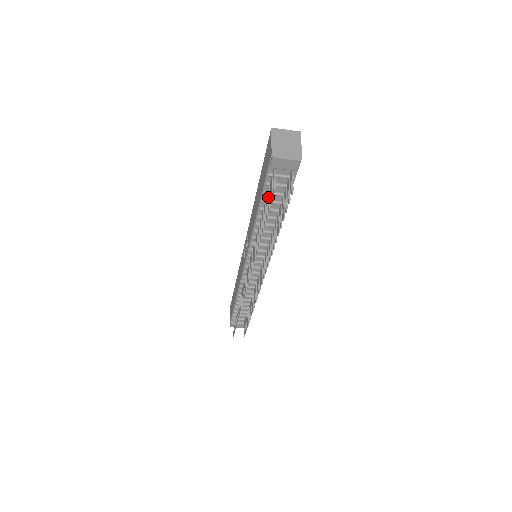
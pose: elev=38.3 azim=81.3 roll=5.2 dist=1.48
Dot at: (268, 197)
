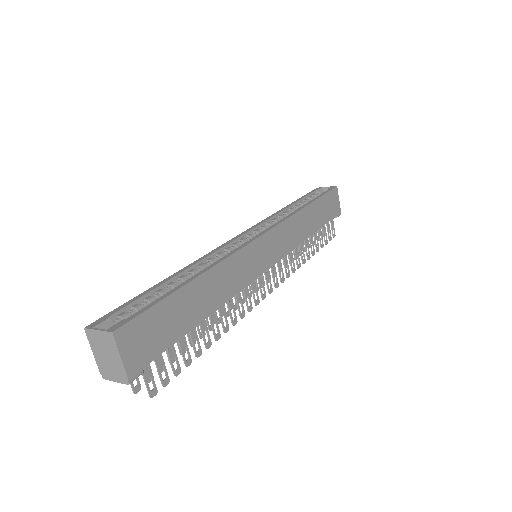
Dot at: occluded
